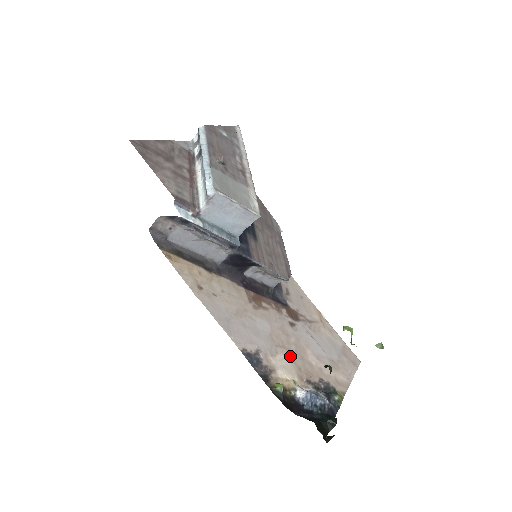
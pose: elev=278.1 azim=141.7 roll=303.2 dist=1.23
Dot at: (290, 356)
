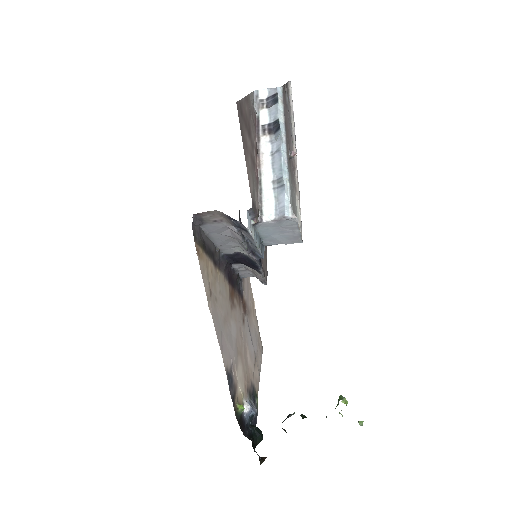
Dot at: (242, 363)
